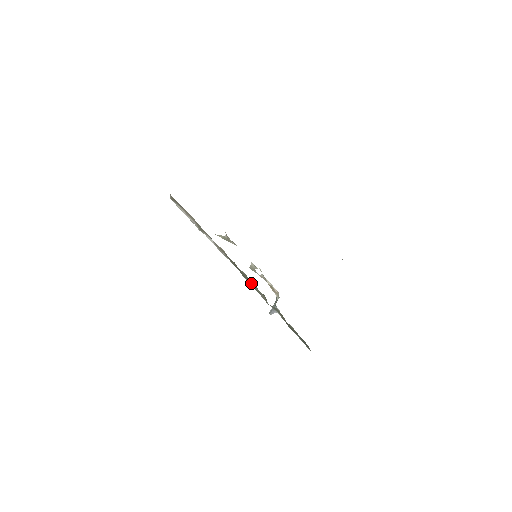
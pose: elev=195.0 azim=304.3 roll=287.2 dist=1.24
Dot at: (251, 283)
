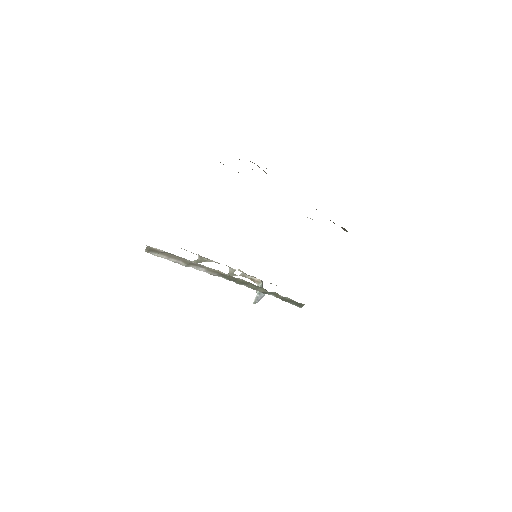
Dot at: (246, 285)
